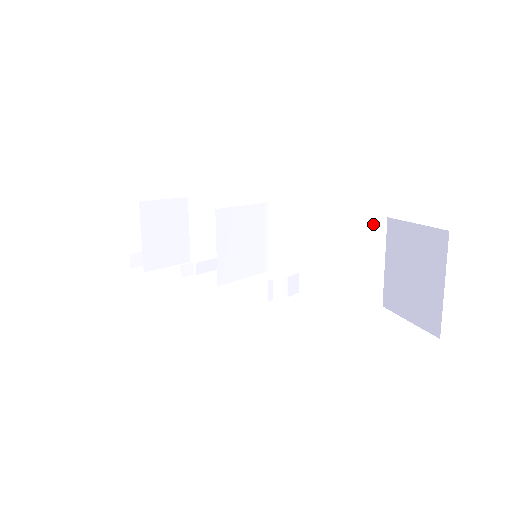
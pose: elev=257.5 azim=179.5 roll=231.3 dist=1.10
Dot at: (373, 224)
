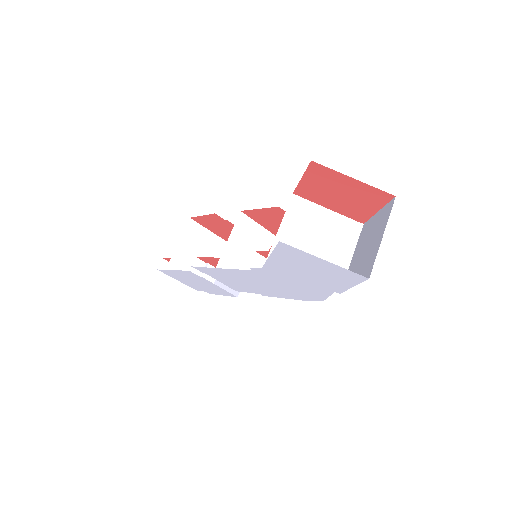
Dot at: (350, 224)
